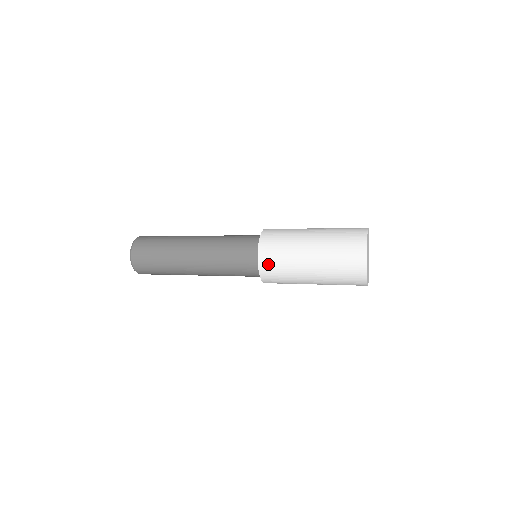
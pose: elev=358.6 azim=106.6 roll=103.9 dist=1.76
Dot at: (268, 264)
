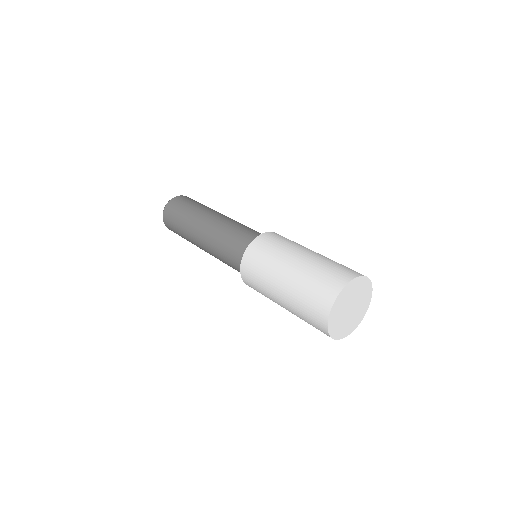
Dot at: occluded
